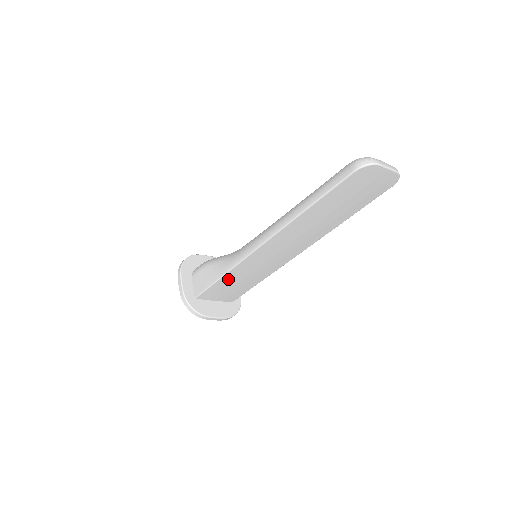
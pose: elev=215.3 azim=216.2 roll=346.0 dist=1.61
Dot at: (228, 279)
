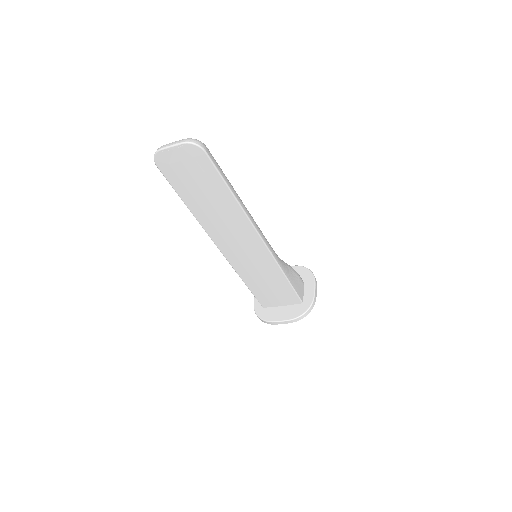
Dot at: (253, 284)
